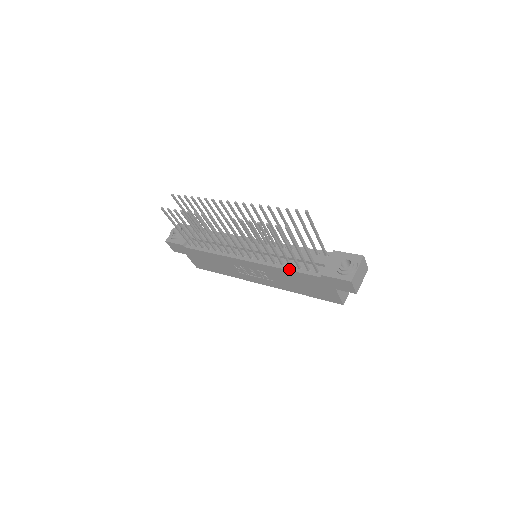
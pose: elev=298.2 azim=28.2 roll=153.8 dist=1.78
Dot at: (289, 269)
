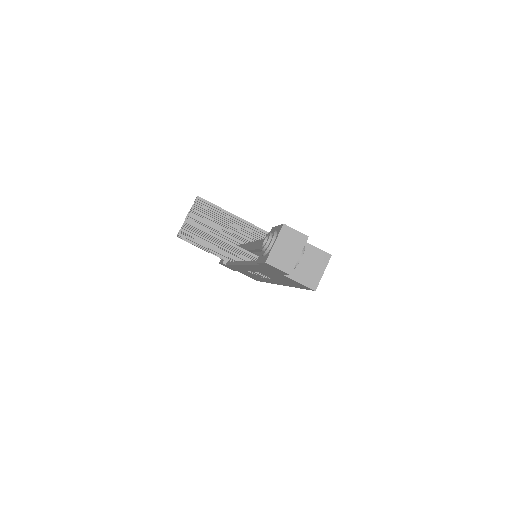
Dot at: (251, 264)
